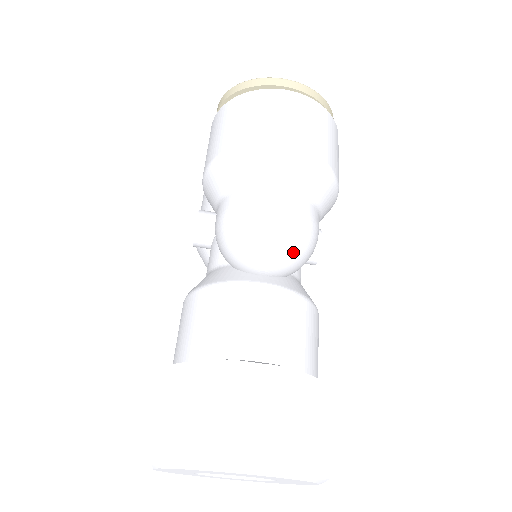
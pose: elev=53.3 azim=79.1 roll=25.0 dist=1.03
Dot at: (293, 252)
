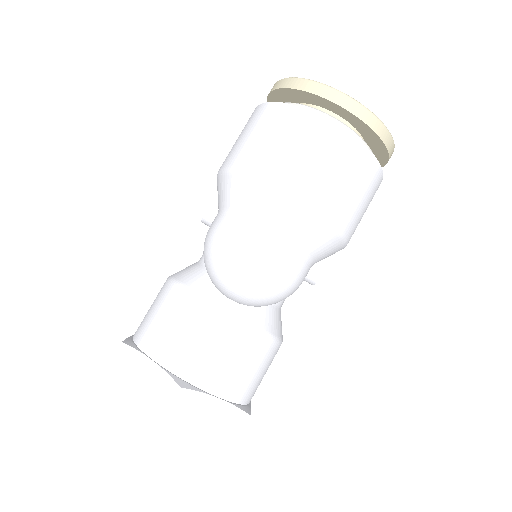
Dot at: (259, 298)
